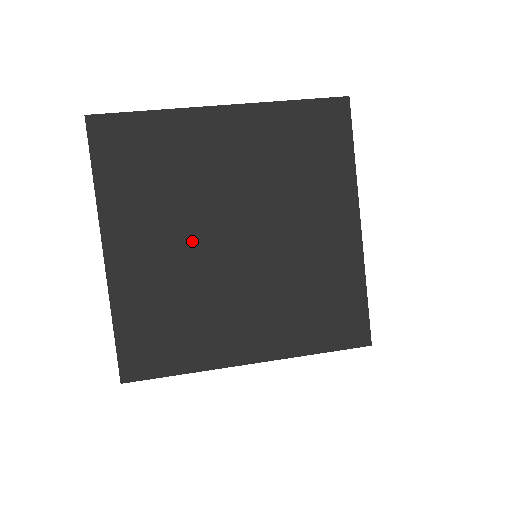
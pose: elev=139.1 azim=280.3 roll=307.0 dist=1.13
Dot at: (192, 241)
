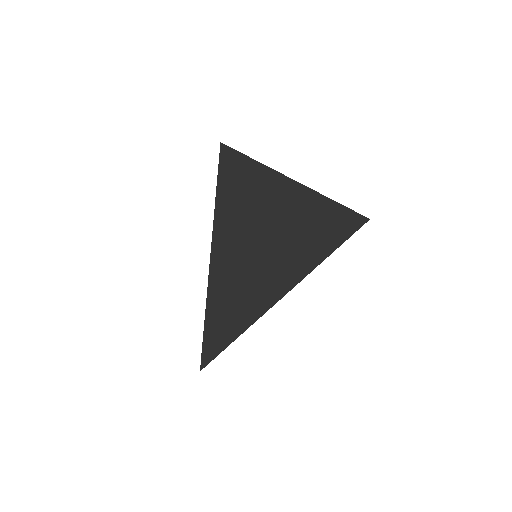
Dot at: occluded
